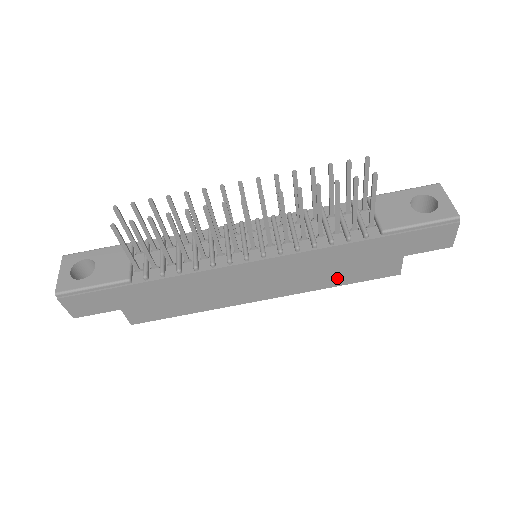
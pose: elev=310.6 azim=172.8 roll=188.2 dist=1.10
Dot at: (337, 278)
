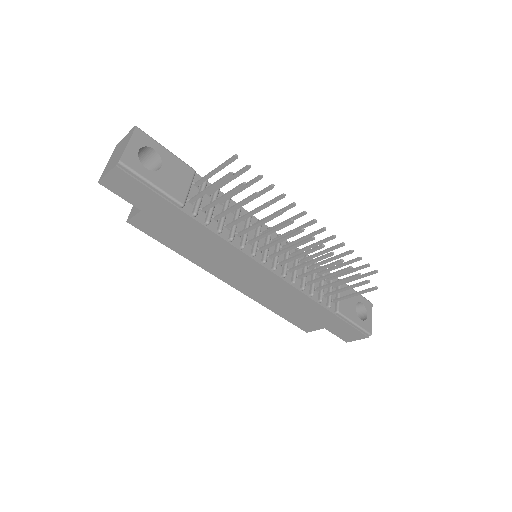
Dot at: (281, 309)
